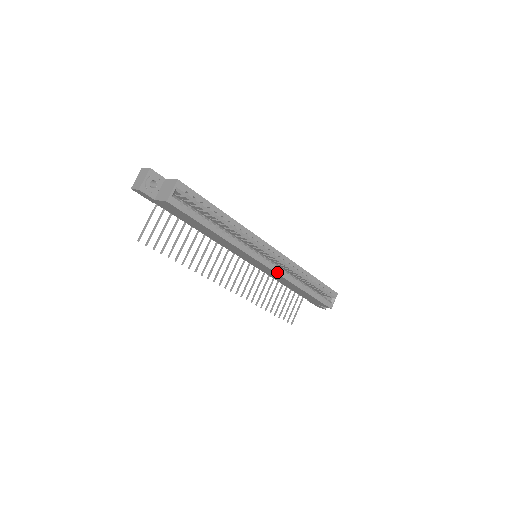
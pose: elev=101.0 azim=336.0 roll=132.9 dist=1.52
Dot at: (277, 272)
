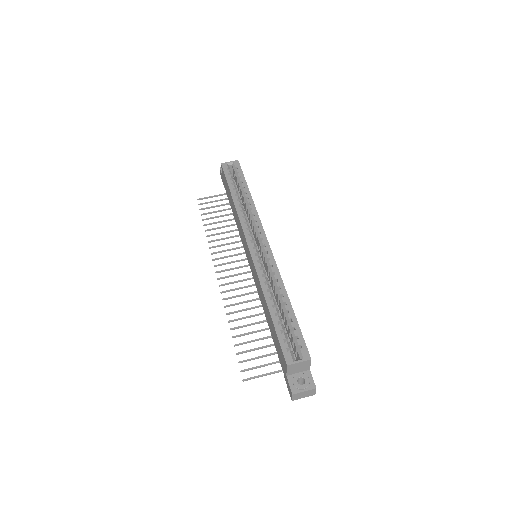
Dot at: (254, 261)
